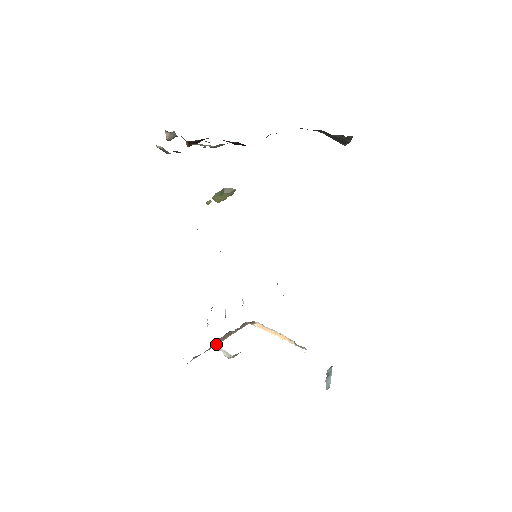
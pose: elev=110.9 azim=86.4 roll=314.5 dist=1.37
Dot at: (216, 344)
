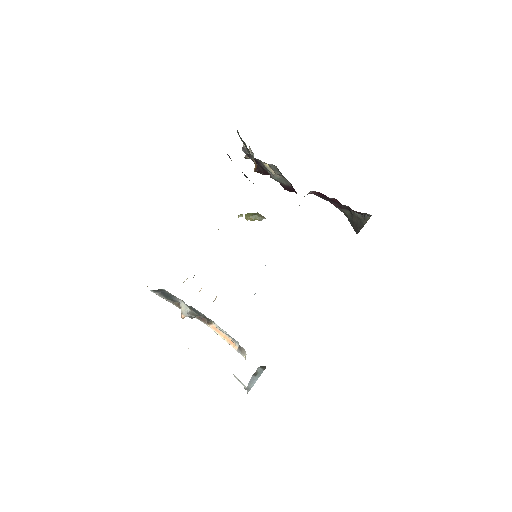
Dot at: (177, 305)
